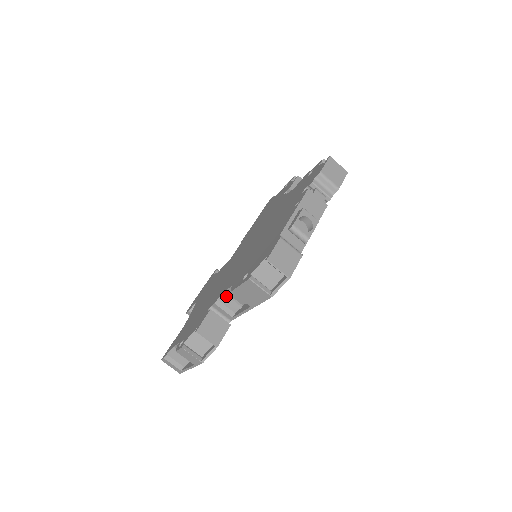
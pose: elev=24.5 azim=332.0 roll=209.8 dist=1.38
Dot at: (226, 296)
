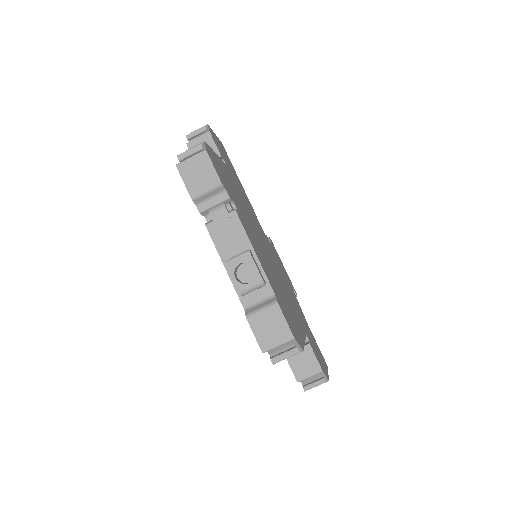
Dot at: occluded
